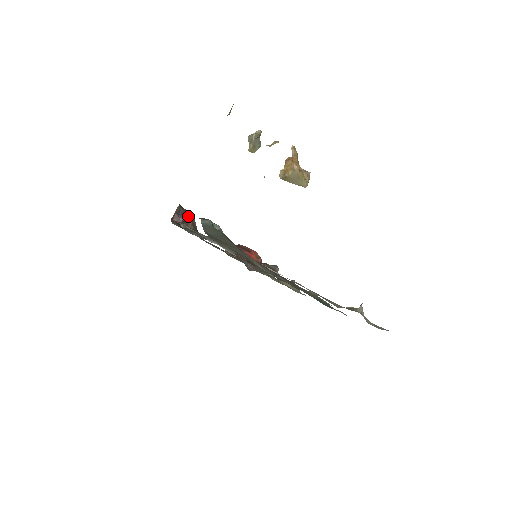
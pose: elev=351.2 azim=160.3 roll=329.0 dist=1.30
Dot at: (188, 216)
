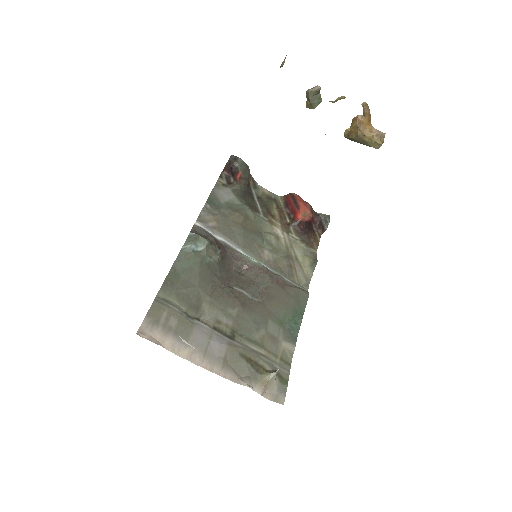
Dot at: (237, 171)
